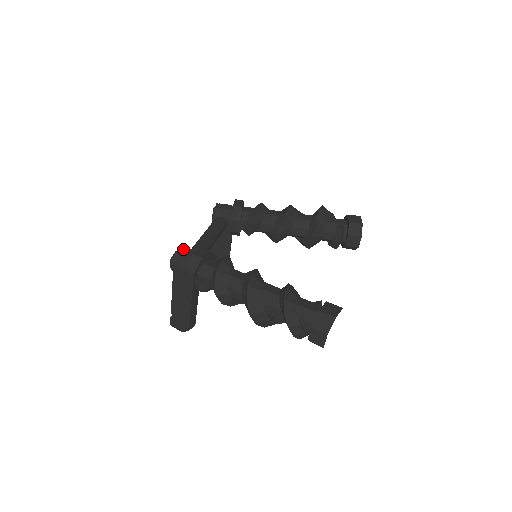
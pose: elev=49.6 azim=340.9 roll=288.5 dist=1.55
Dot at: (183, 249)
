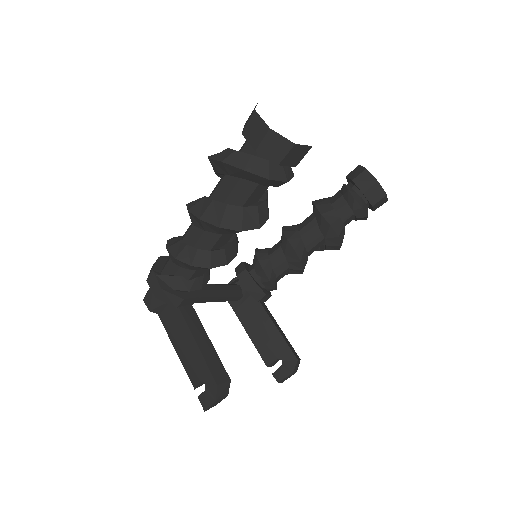
Dot at: occluded
